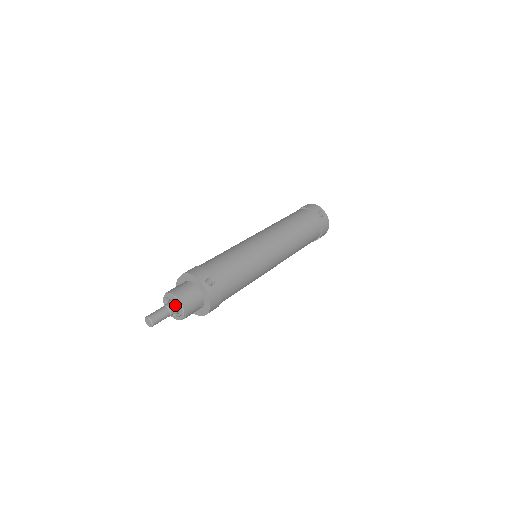
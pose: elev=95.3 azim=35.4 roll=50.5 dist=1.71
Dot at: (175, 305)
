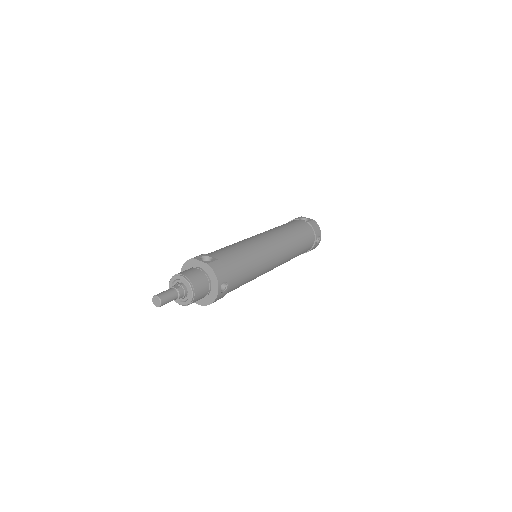
Dot at: (185, 293)
